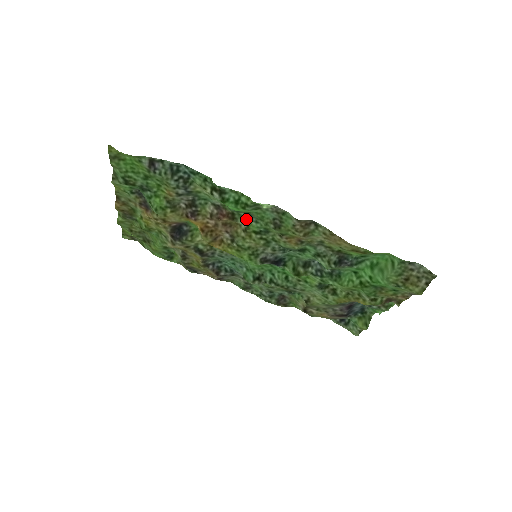
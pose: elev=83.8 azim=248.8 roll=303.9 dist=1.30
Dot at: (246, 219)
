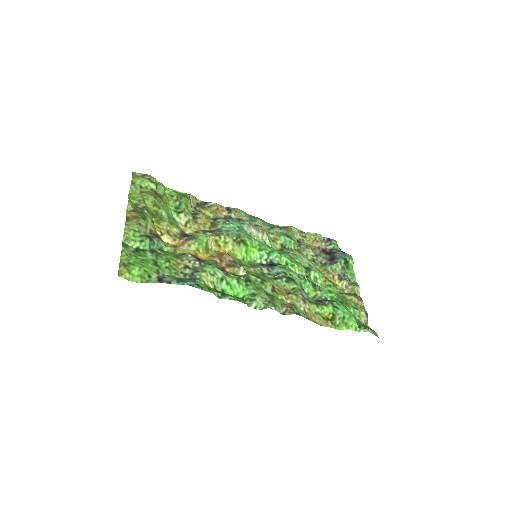
Dot at: (246, 276)
